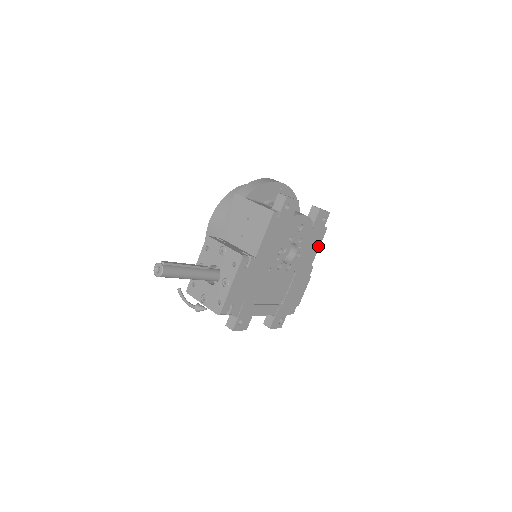
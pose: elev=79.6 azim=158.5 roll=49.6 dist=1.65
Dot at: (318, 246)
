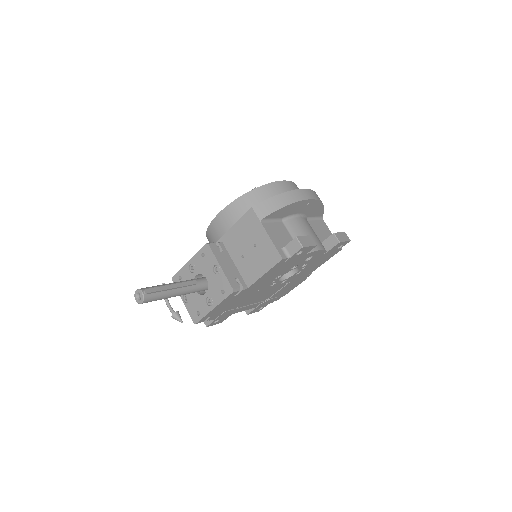
Dot at: (325, 261)
